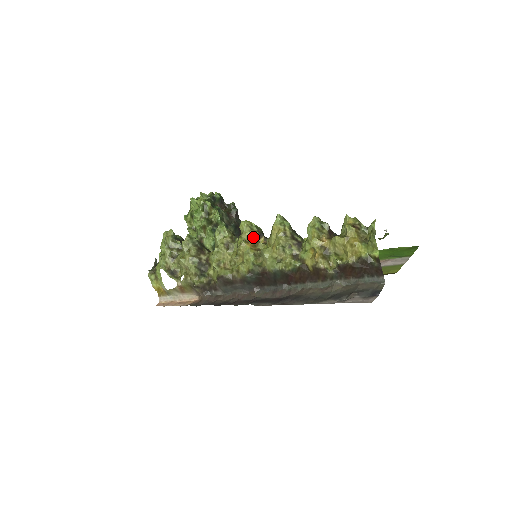
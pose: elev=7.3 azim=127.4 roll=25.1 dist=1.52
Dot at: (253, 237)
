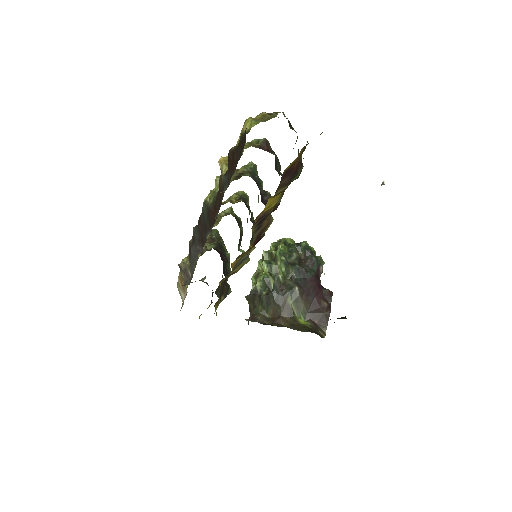
Dot at: (231, 199)
